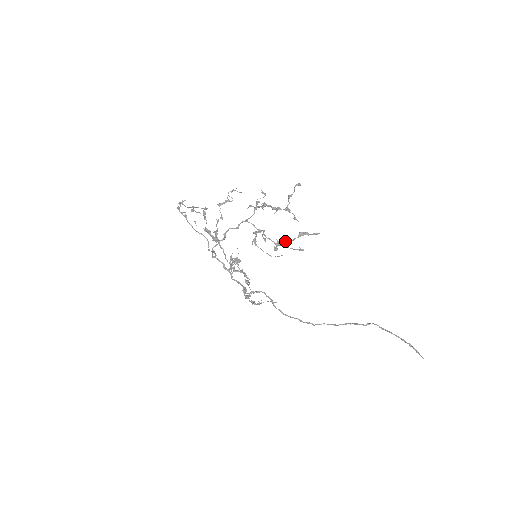
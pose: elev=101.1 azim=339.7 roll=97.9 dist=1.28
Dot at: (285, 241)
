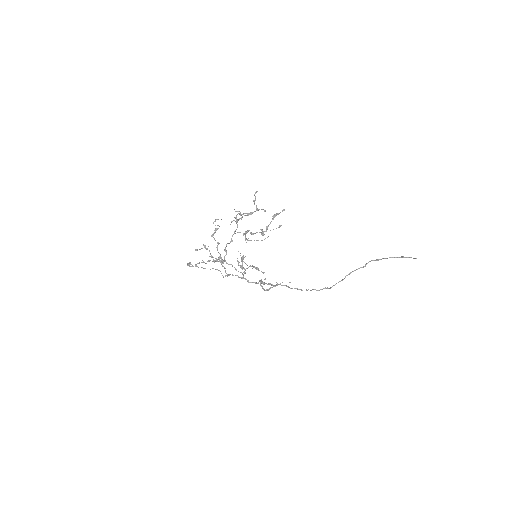
Dot at: (266, 227)
